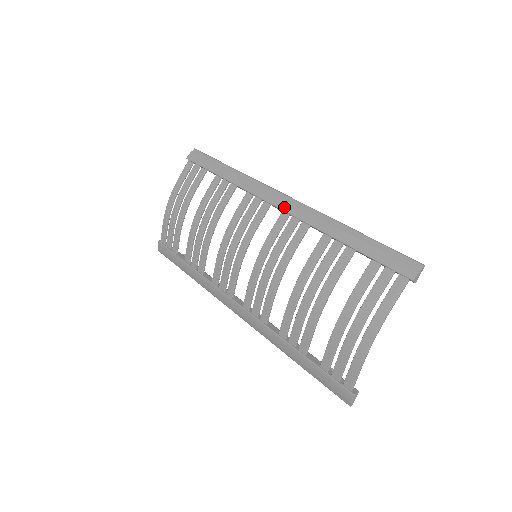
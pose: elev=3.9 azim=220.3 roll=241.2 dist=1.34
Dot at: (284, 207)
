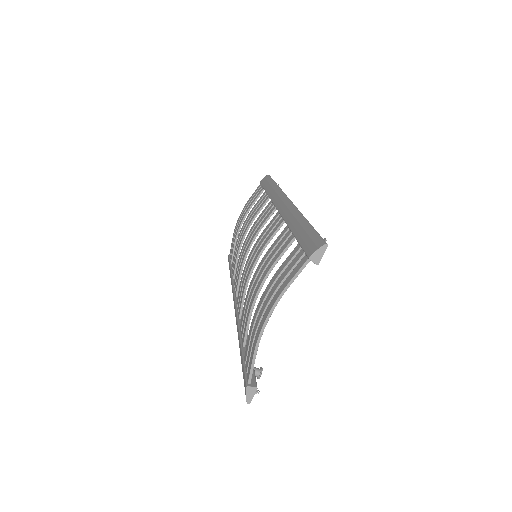
Dot at: (279, 207)
